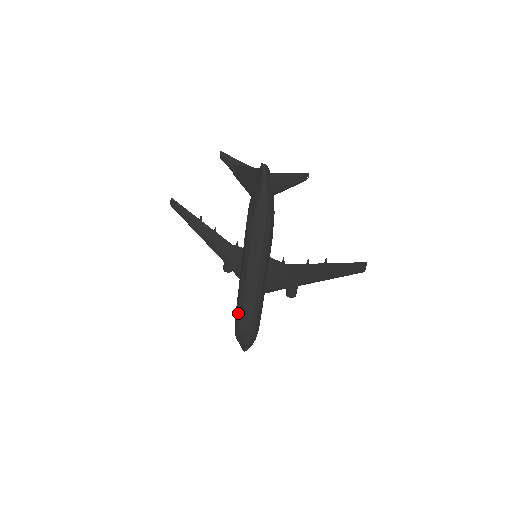
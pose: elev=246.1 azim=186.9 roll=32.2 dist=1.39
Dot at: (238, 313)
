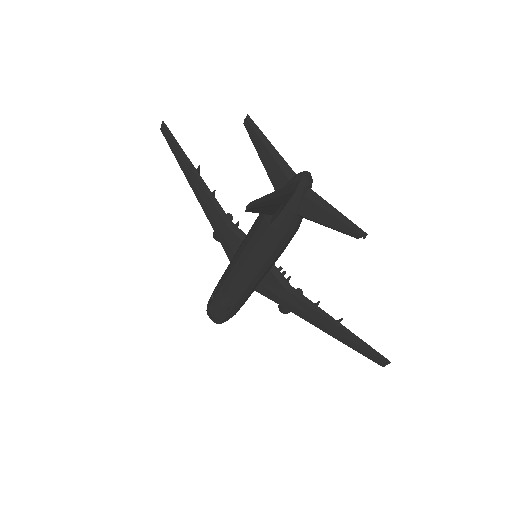
Dot at: (214, 299)
